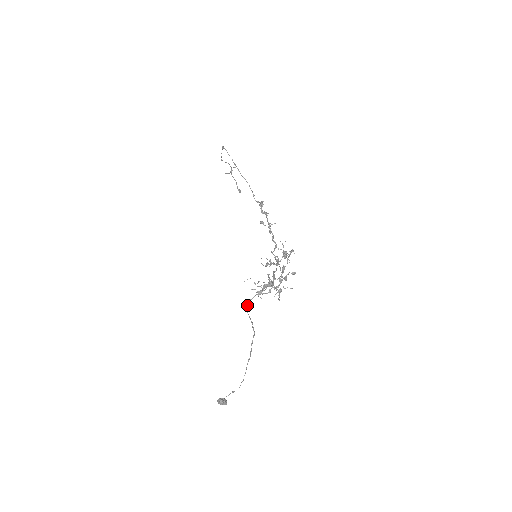
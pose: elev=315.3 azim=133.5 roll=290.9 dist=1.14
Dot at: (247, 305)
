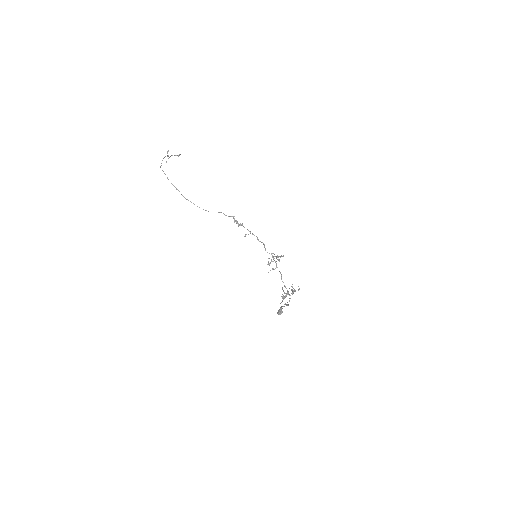
Dot at: (281, 307)
